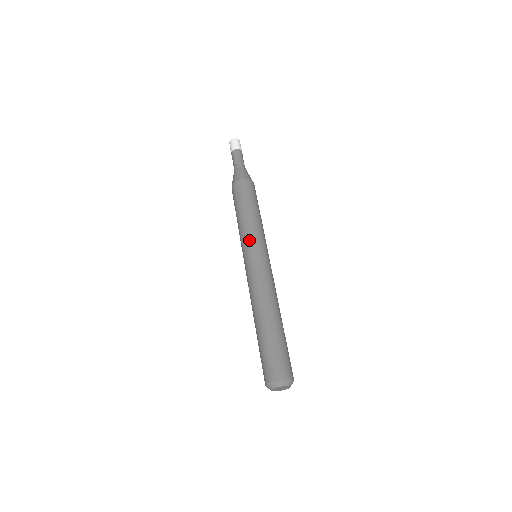
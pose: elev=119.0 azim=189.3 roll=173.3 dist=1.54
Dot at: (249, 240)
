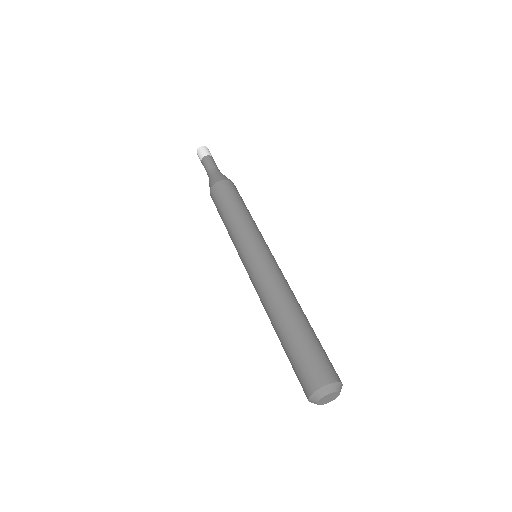
Dot at: (256, 235)
